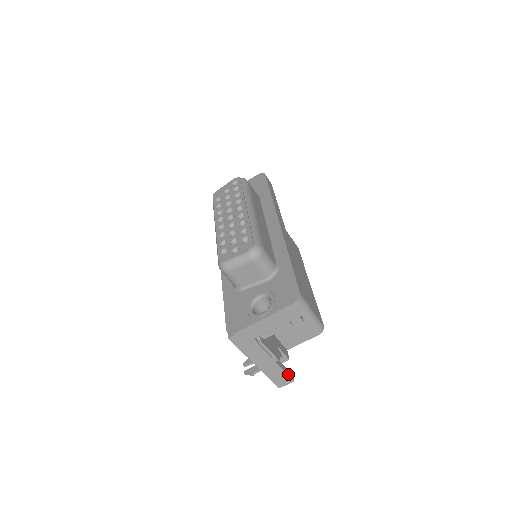
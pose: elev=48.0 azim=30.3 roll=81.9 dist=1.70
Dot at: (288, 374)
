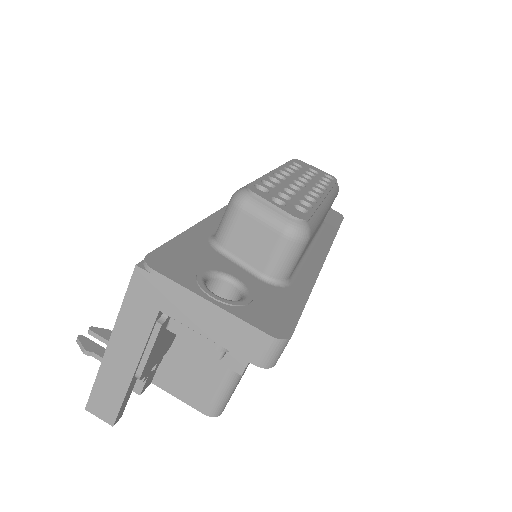
Dot at: (121, 408)
